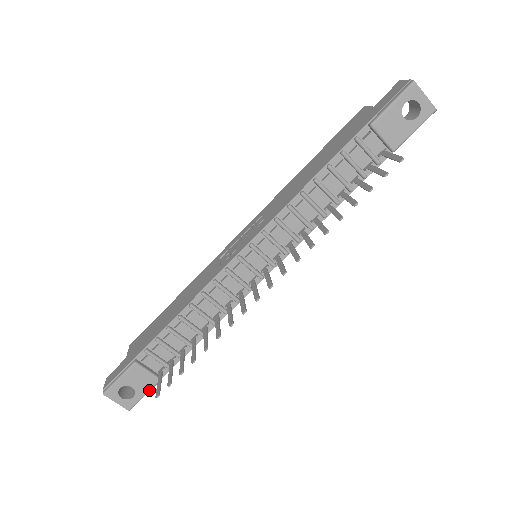
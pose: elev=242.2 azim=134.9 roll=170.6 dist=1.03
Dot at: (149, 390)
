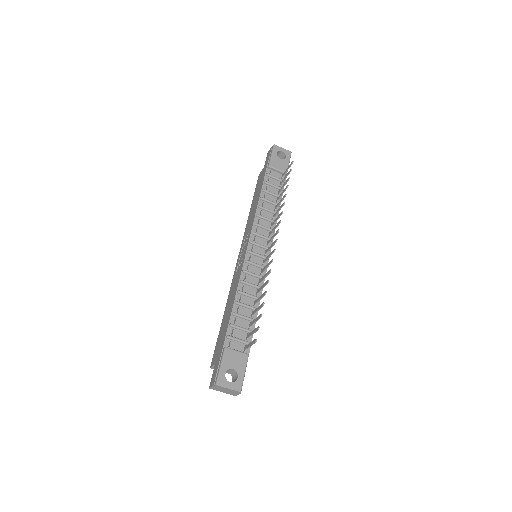
Dot at: (245, 367)
